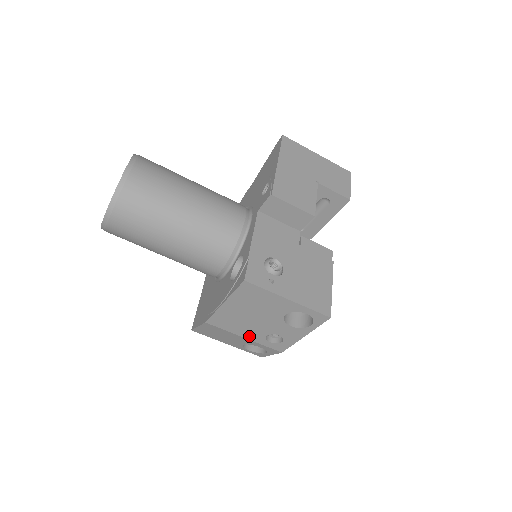
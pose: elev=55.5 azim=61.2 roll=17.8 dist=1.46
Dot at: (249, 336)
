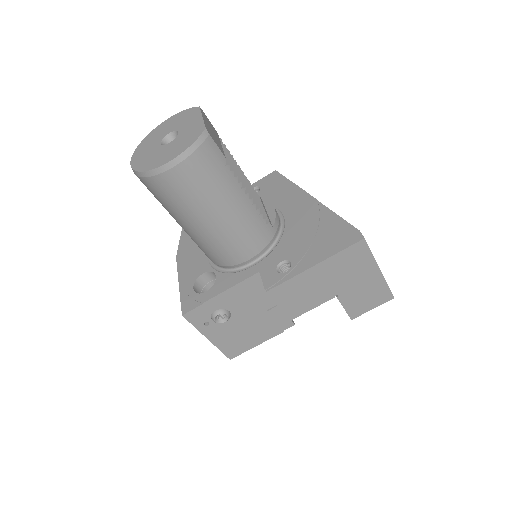
Dot at: occluded
